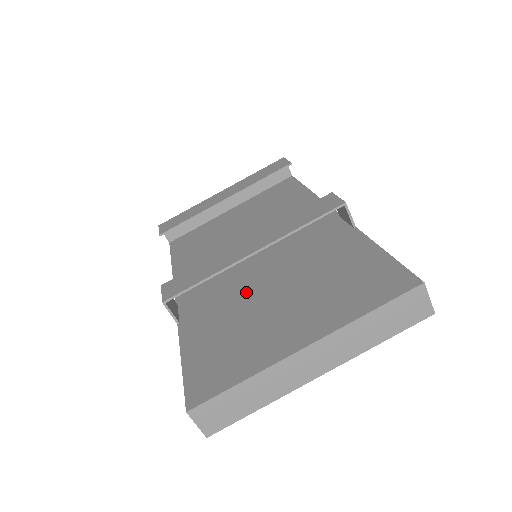
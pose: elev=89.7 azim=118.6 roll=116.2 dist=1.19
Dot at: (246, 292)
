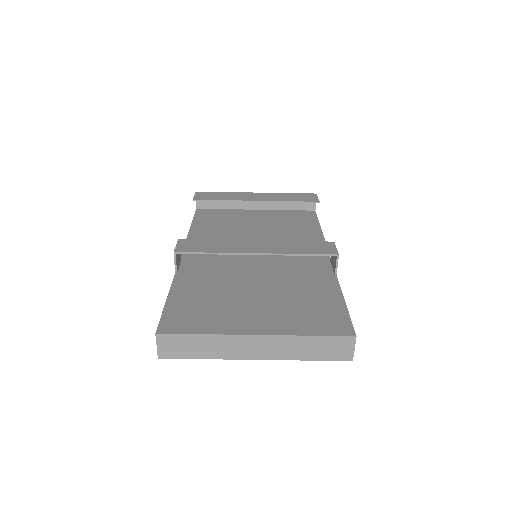
Dot at: (236, 277)
